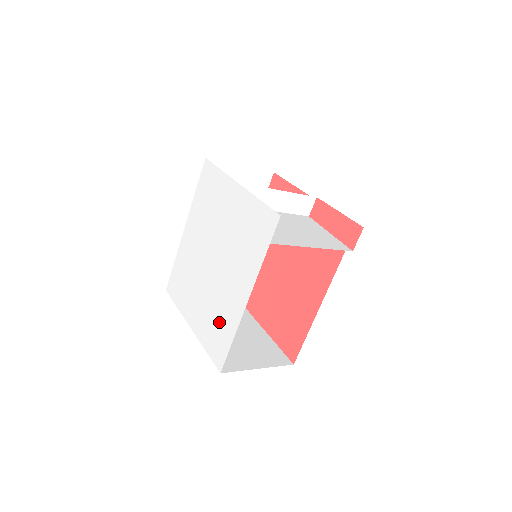
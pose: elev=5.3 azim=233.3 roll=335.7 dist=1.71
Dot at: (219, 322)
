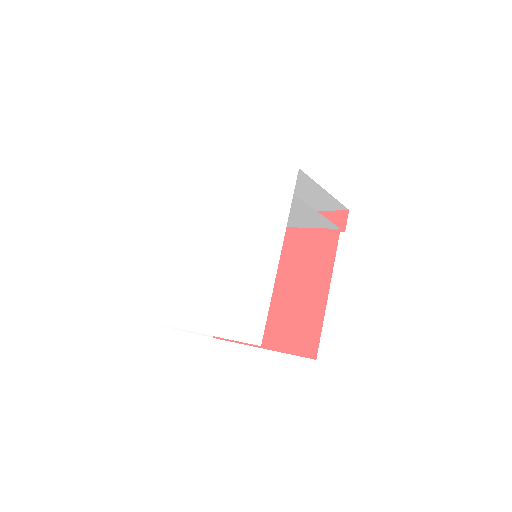
Dot at: (245, 298)
